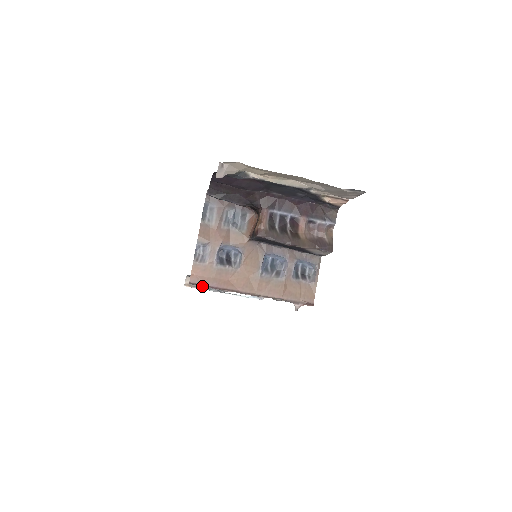
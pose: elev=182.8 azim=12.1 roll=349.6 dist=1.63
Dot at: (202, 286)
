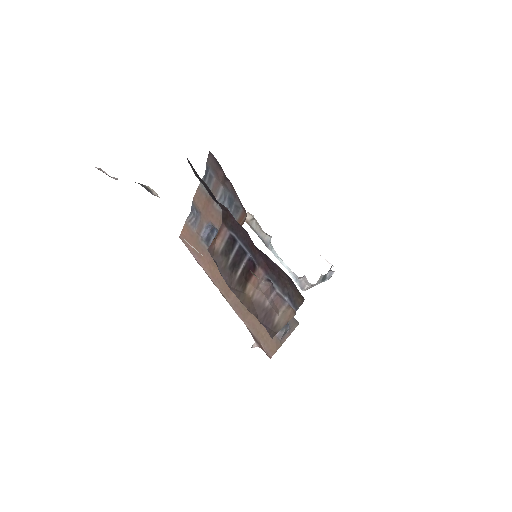
Dot at: (256, 231)
